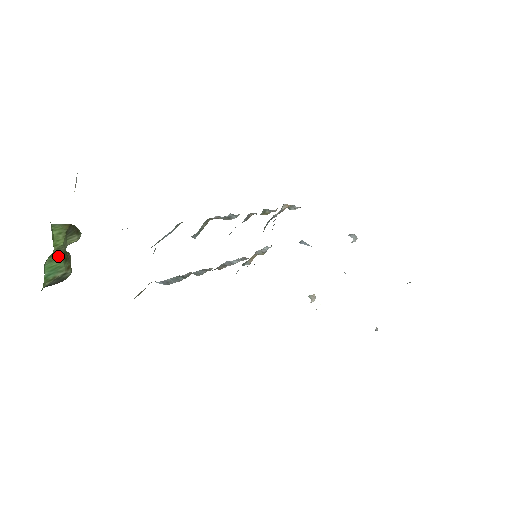
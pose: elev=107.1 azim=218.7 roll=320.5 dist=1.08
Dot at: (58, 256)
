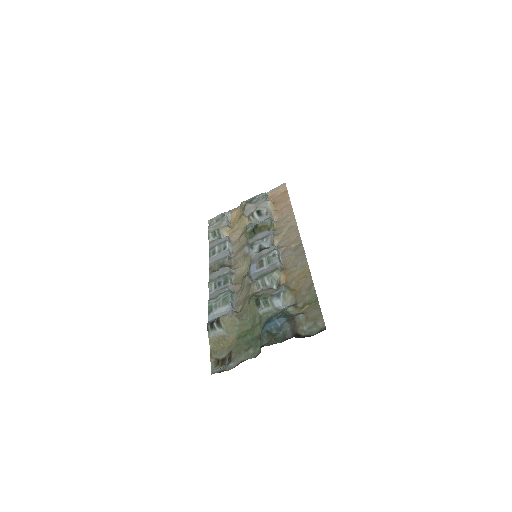
Dot at: occluded
